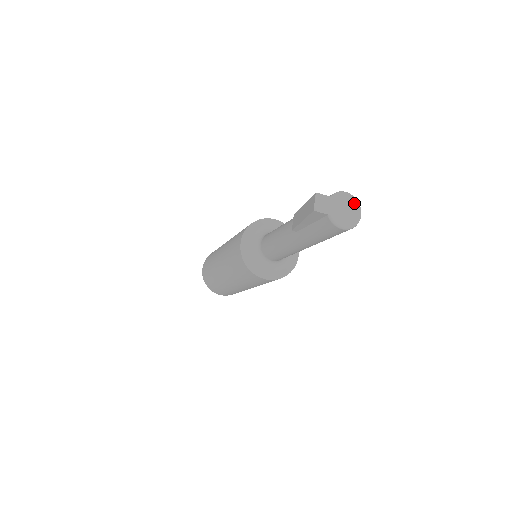
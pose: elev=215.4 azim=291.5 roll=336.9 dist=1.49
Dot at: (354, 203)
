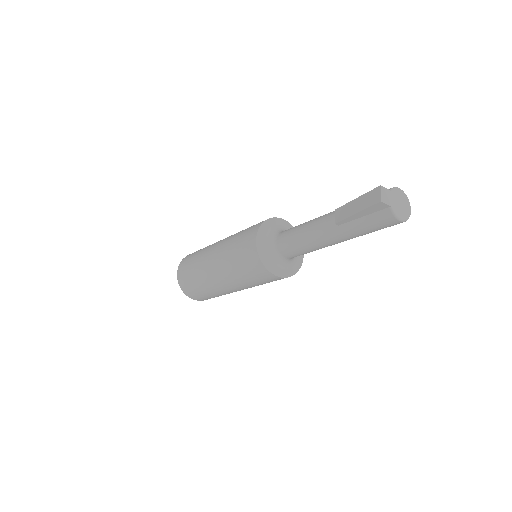
Dot at: (406, 199)
